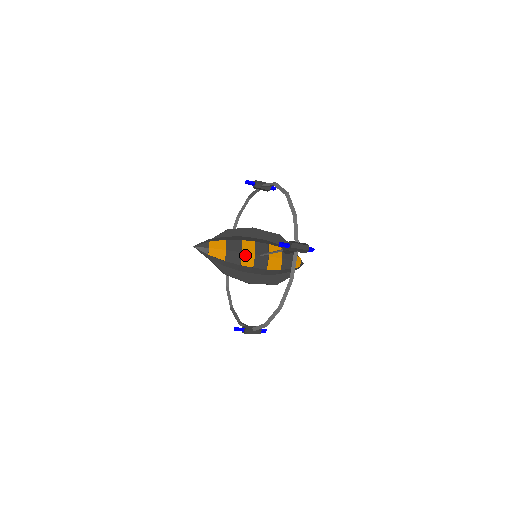
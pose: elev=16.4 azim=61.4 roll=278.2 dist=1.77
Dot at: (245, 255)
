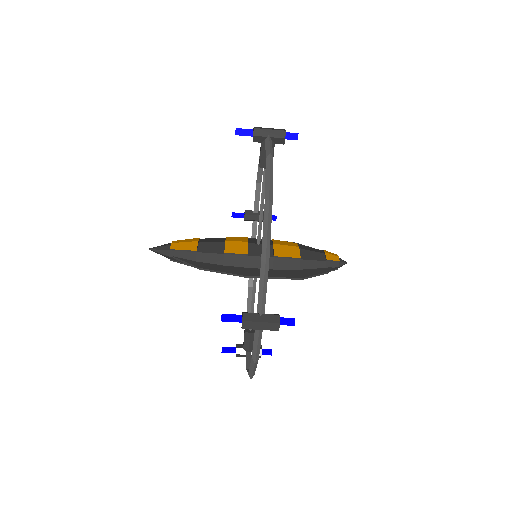
Dot at: (230, 243)
